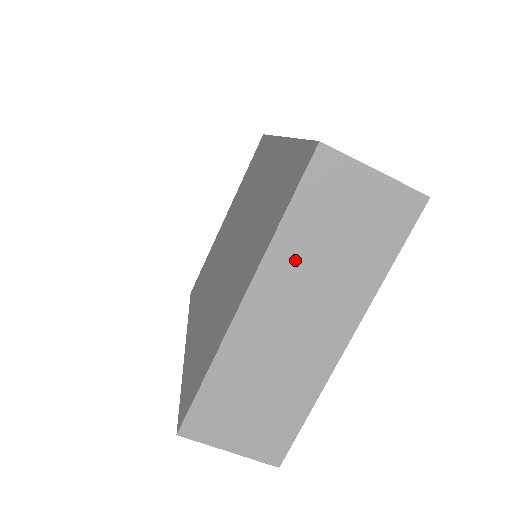
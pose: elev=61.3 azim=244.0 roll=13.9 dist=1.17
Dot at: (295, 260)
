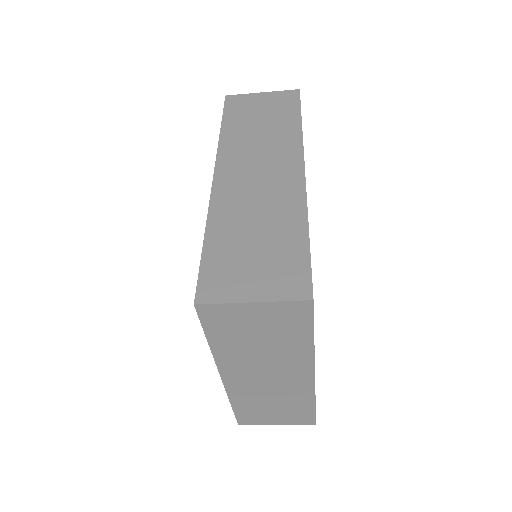
Dot at: (237, 356)
